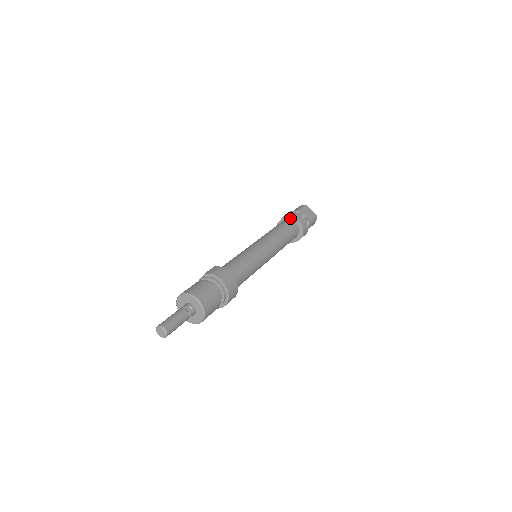
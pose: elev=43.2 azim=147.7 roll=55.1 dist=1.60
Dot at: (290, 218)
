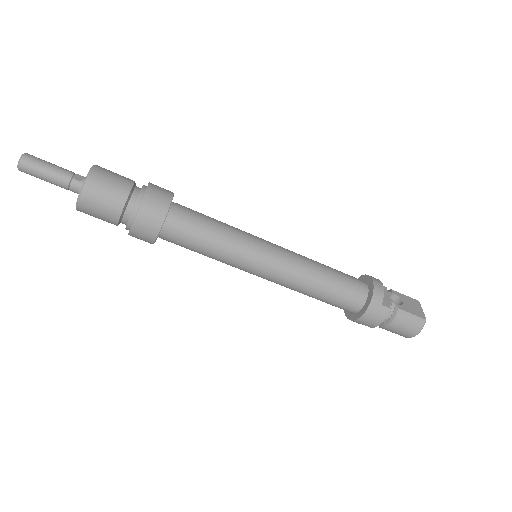
Dot at: (365, 279)
